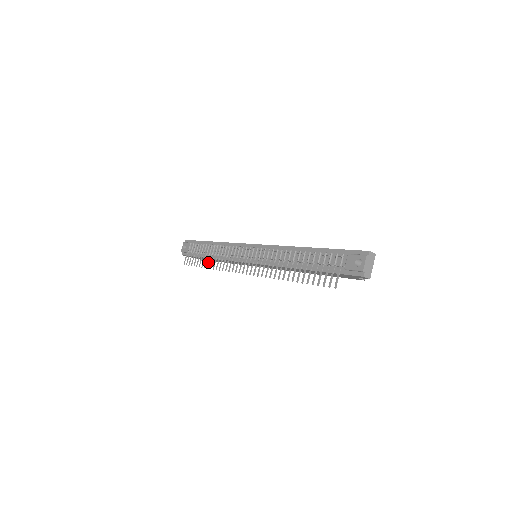
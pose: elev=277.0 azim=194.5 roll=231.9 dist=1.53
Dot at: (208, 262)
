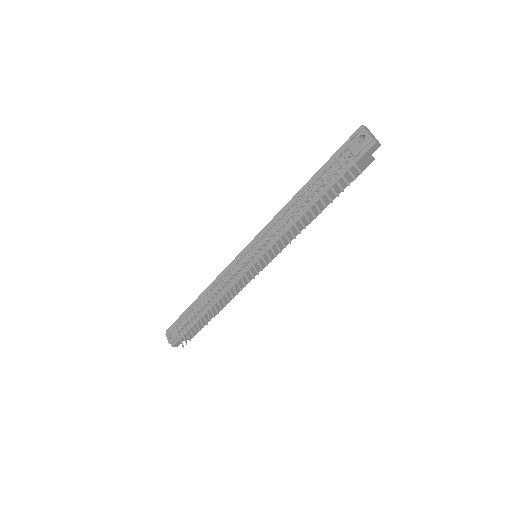
Dot at: occluded
